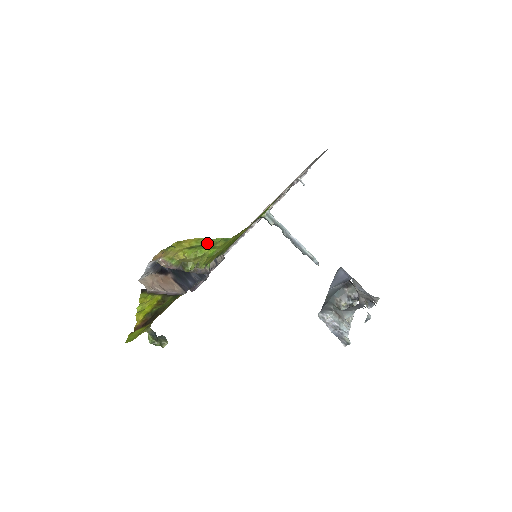
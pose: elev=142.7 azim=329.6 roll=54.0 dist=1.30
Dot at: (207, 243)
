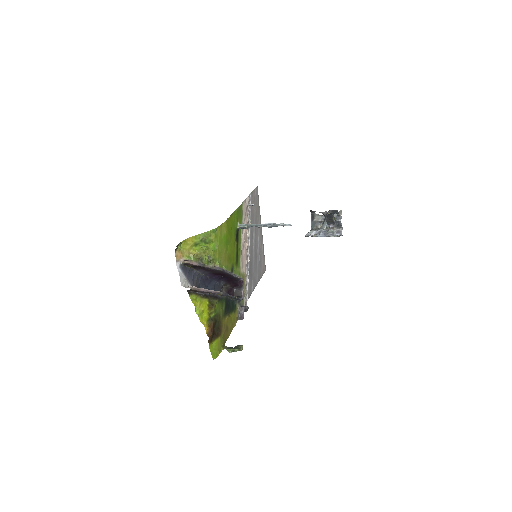
Dot at: (203, 237)
